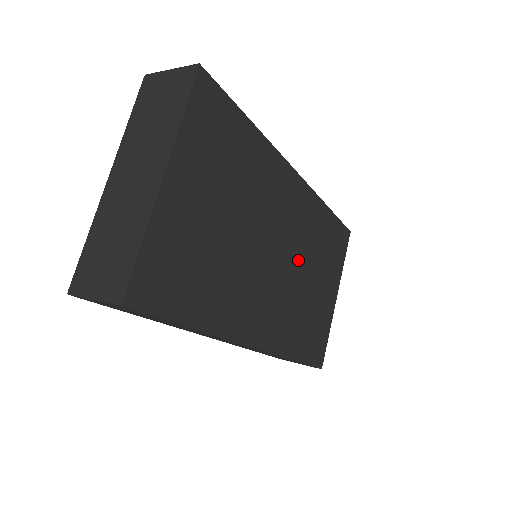
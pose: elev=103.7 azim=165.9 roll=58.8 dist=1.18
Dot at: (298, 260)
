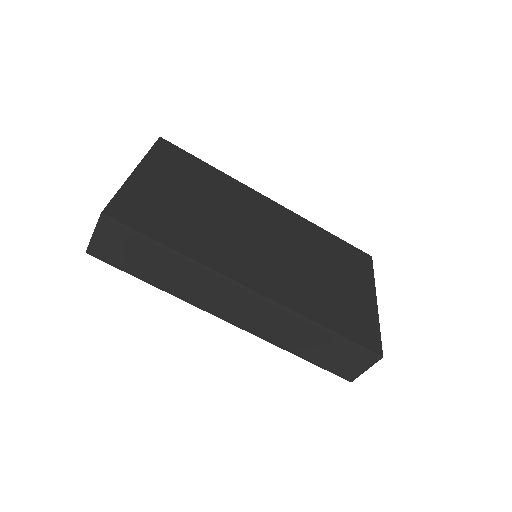
Dot at: (296, 251)
